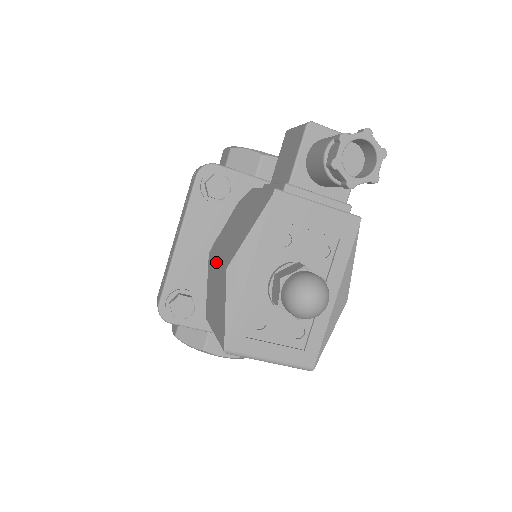
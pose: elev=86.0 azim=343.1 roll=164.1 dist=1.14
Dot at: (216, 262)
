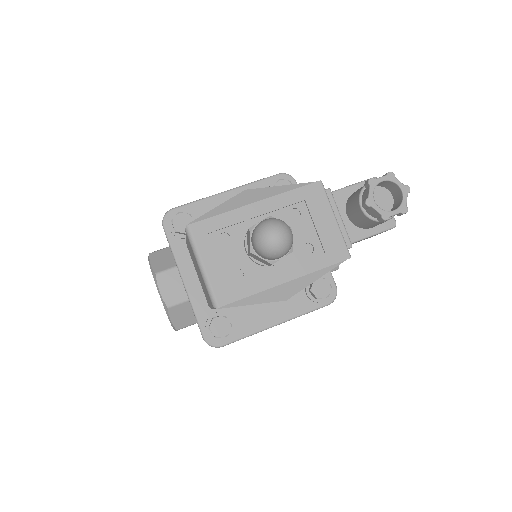
Dot at: occluded
